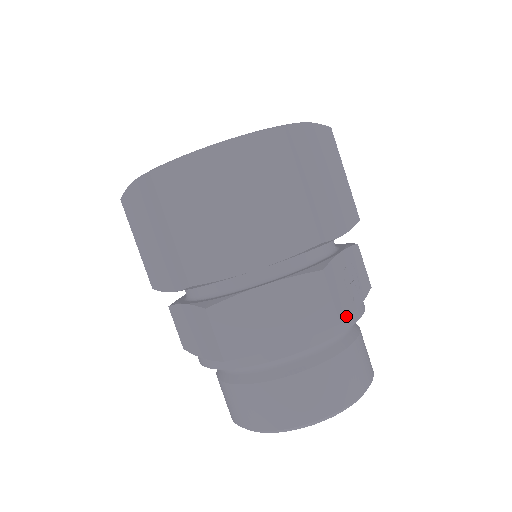
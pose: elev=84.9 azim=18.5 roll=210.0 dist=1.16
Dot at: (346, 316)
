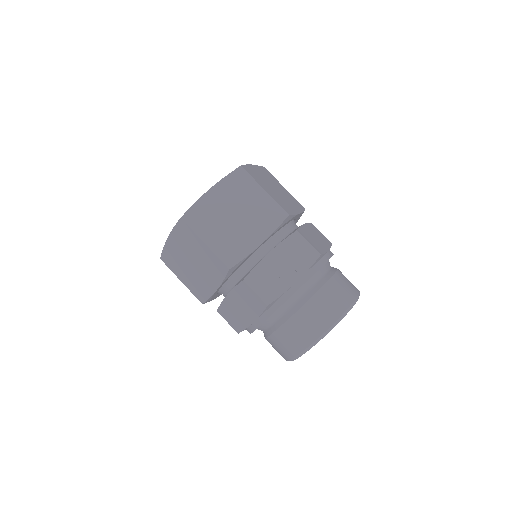
Dot at: (276, 297)
